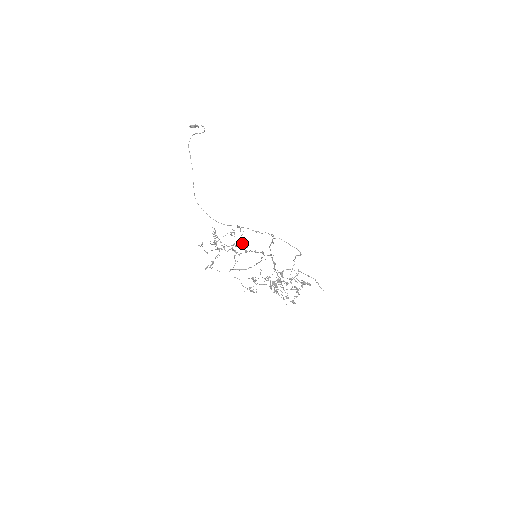
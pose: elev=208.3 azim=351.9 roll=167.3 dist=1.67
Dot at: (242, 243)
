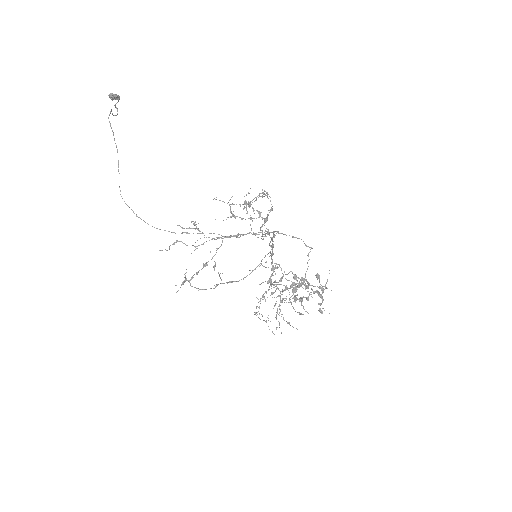
Dot at: (251, 228)
